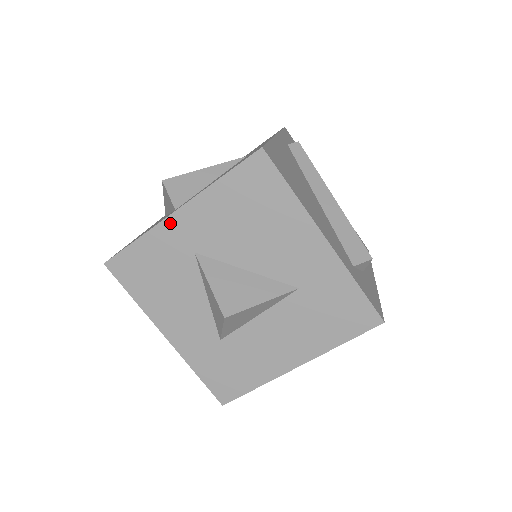
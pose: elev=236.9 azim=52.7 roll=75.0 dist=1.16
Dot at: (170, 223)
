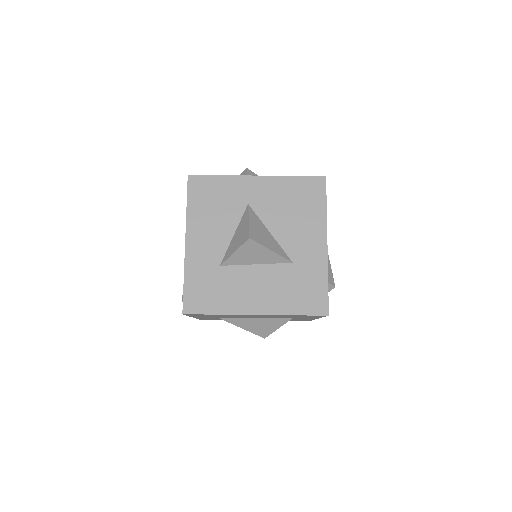
Dot at: (247, 180)
